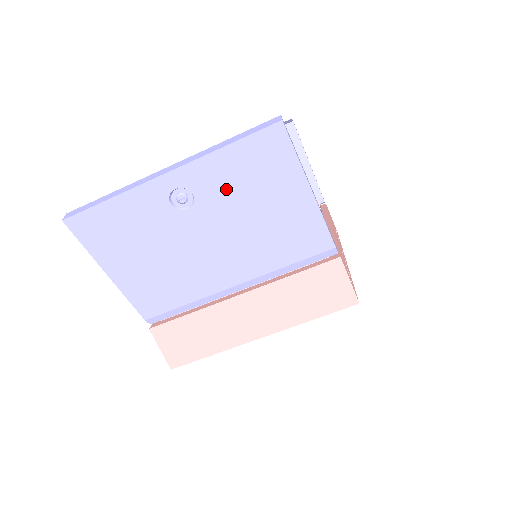
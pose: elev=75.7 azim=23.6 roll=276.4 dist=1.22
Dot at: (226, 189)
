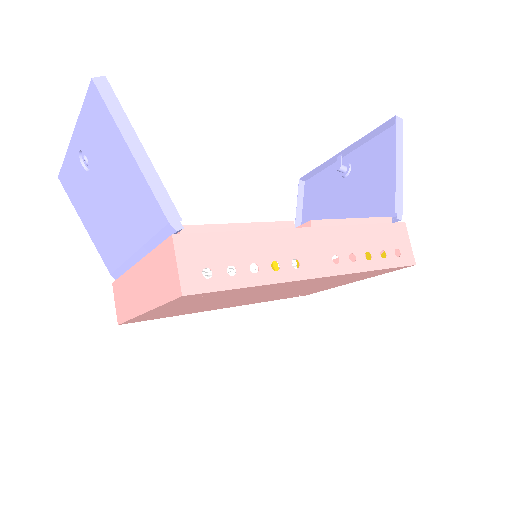
Dot at: (96, 151)
